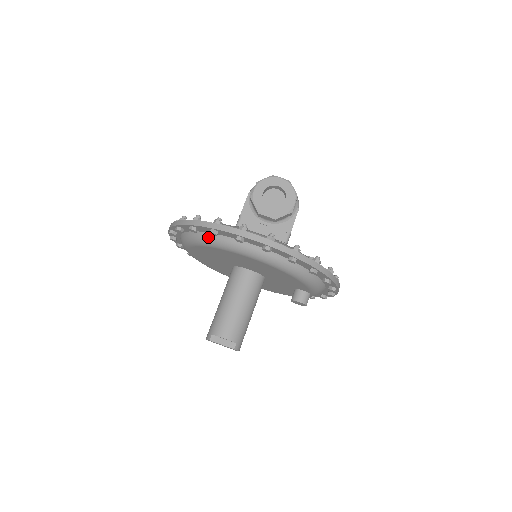
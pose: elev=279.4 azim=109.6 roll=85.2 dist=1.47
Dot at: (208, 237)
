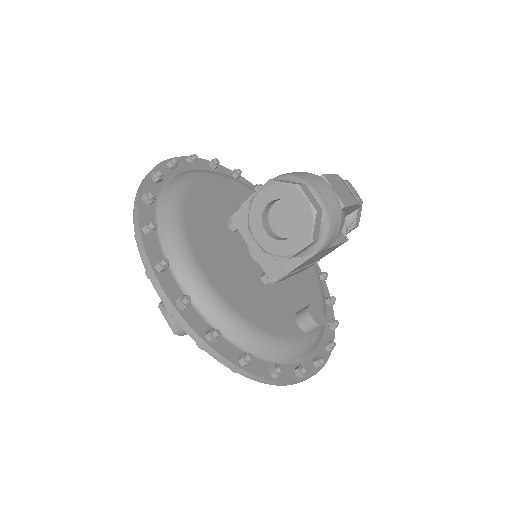
Dot at: occluded
